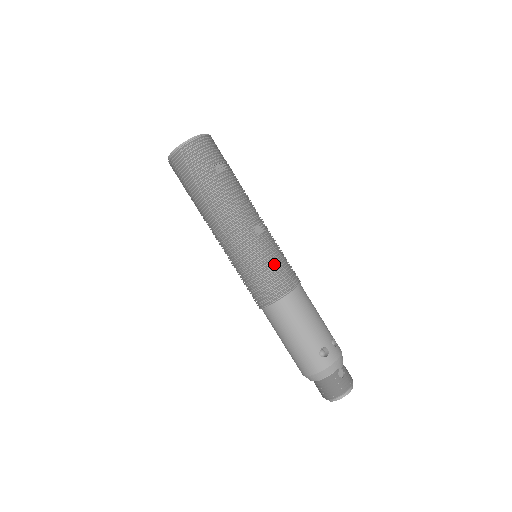
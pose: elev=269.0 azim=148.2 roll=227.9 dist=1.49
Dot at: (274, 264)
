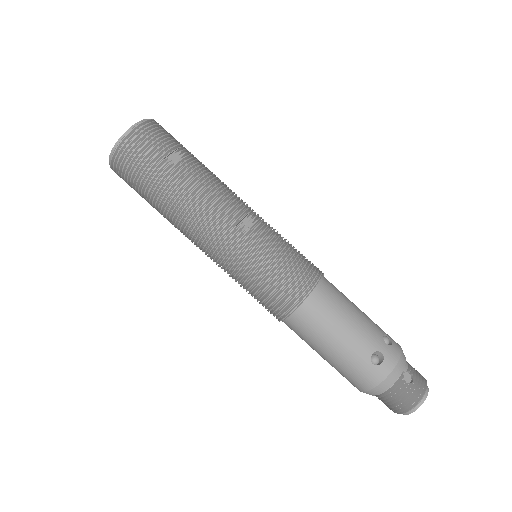
Dot at: (279, 262)
